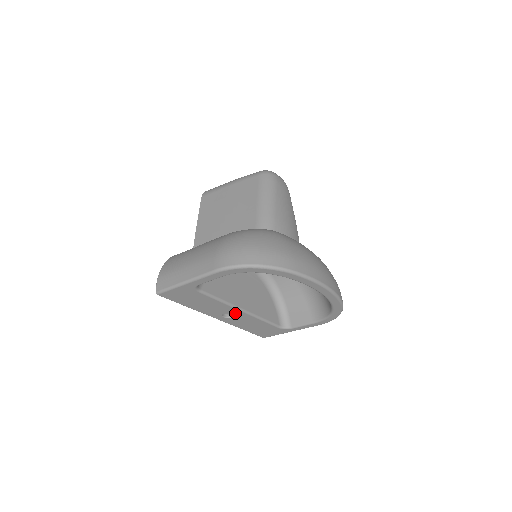
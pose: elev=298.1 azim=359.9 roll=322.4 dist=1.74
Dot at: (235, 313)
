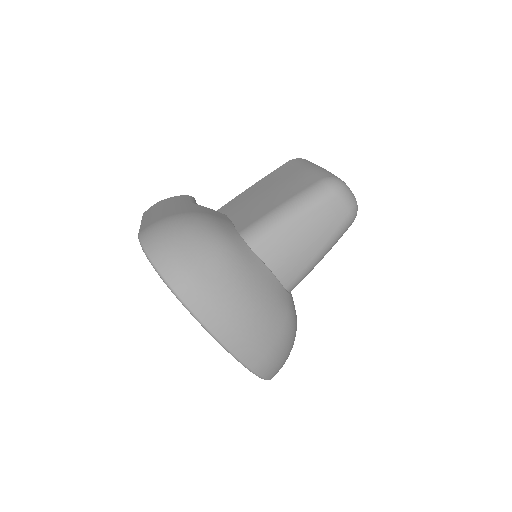
Dot at: occluded
